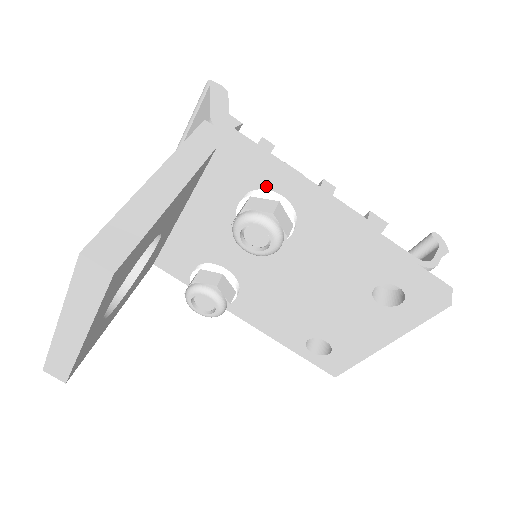
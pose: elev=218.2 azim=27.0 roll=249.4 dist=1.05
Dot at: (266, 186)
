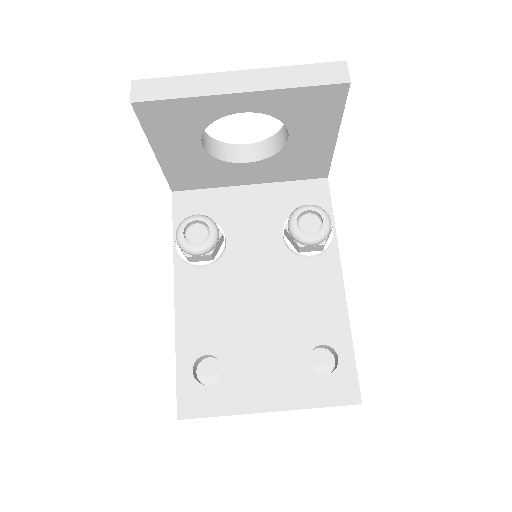
Dot at: occluded
